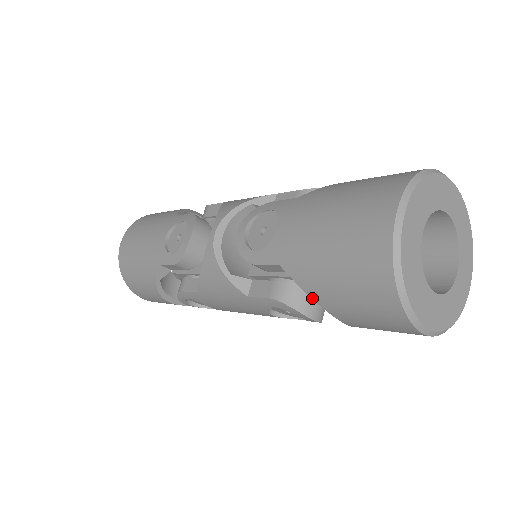
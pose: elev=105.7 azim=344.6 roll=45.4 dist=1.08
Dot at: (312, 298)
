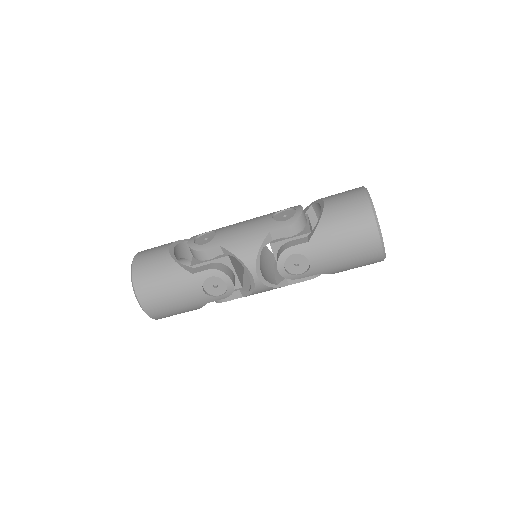
Dot at: occluded
